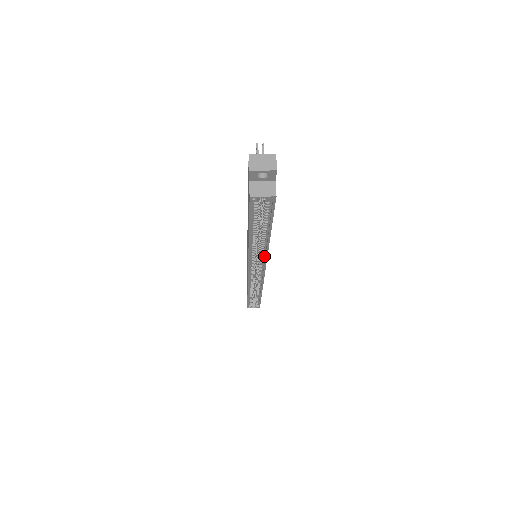
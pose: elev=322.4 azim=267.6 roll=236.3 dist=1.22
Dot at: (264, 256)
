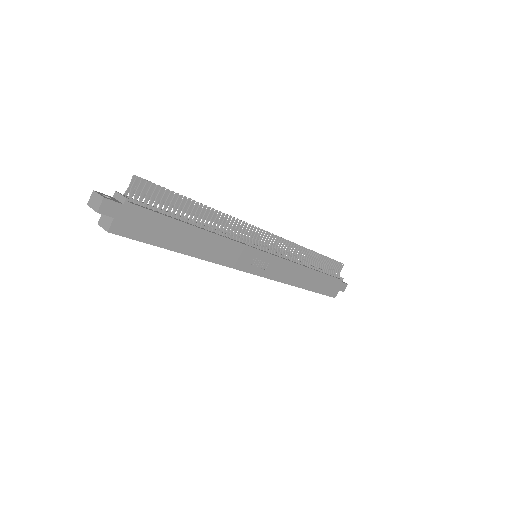
Dot at: (224, 263)
